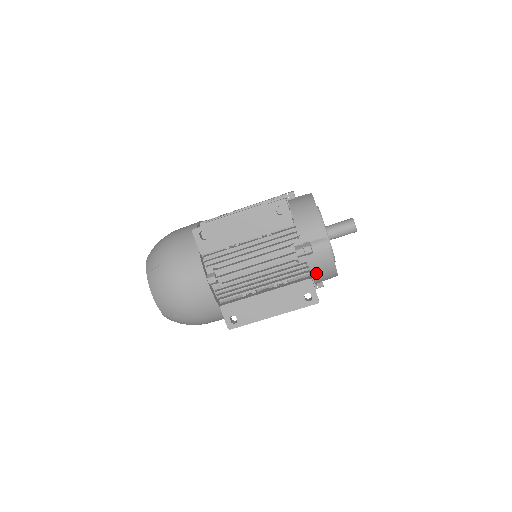
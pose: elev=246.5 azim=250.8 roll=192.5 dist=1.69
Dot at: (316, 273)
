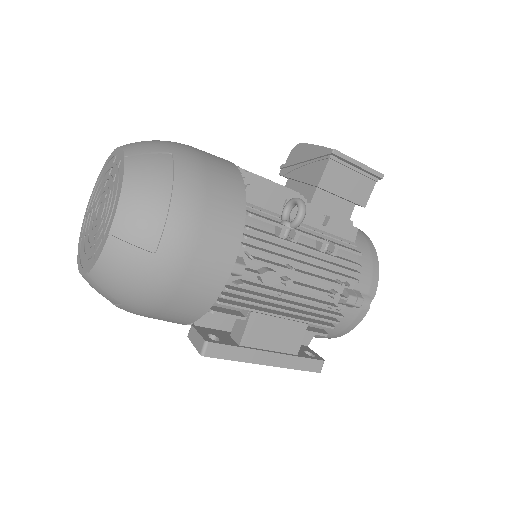
Dot at: occluded
